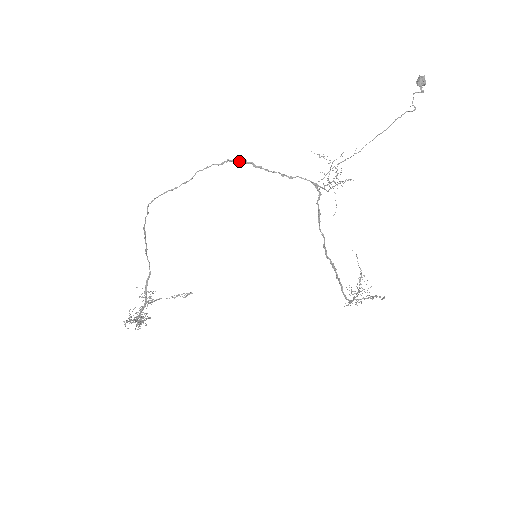
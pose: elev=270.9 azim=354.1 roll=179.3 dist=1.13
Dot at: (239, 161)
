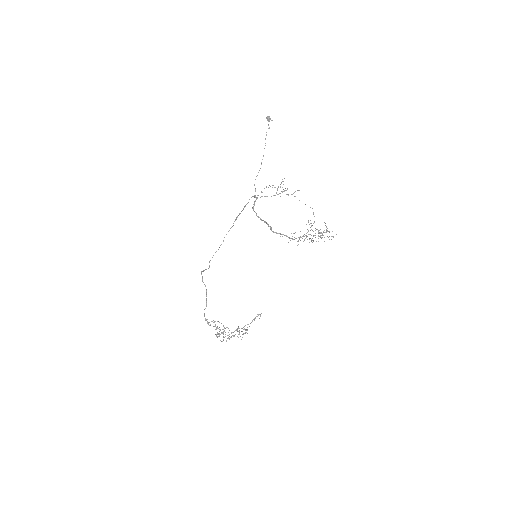
Dot at: (236, 218)
